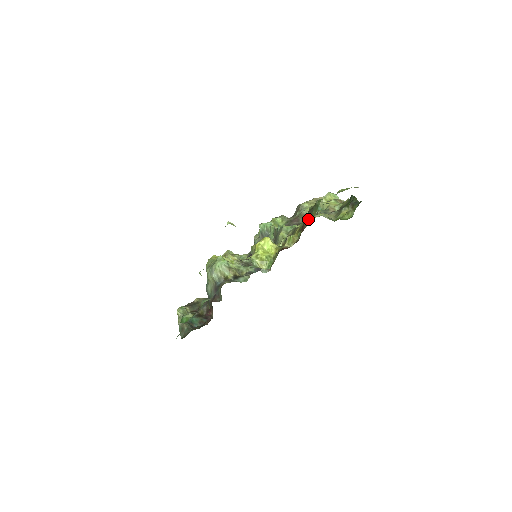
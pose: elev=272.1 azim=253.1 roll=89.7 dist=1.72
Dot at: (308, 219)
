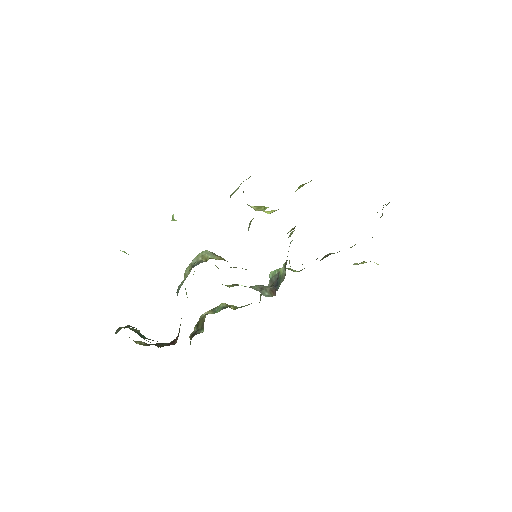
Dot at: occluded
